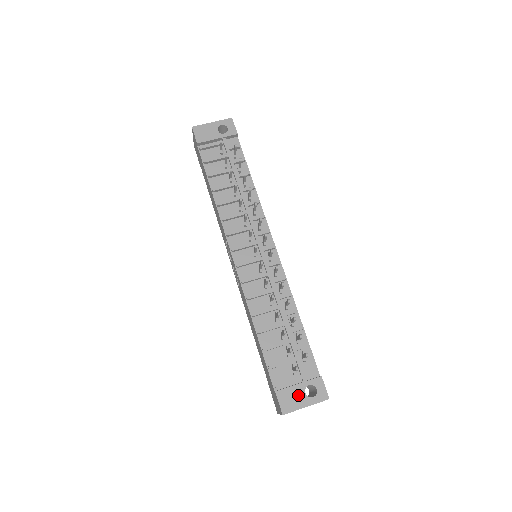
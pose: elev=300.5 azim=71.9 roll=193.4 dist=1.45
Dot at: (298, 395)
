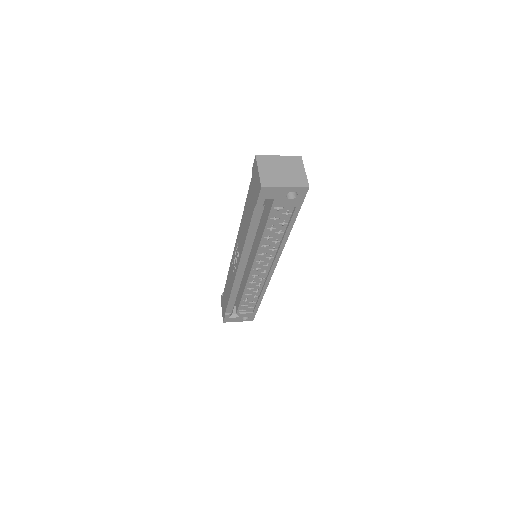
Dot at: occluded
